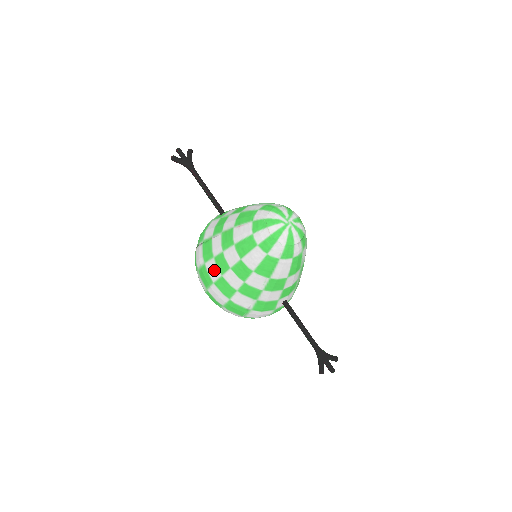
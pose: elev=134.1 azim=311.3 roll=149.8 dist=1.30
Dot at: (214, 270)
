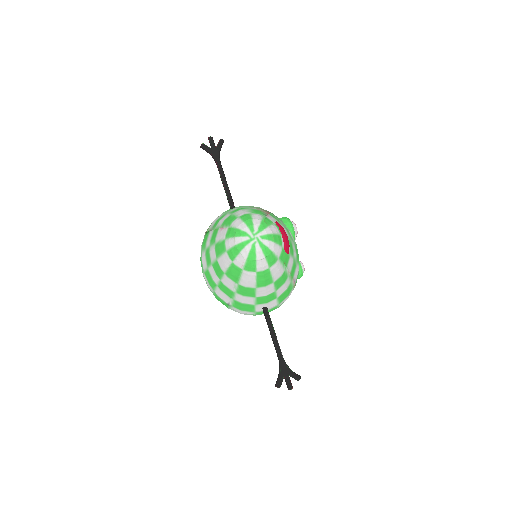
Dot at: (204, 260)
